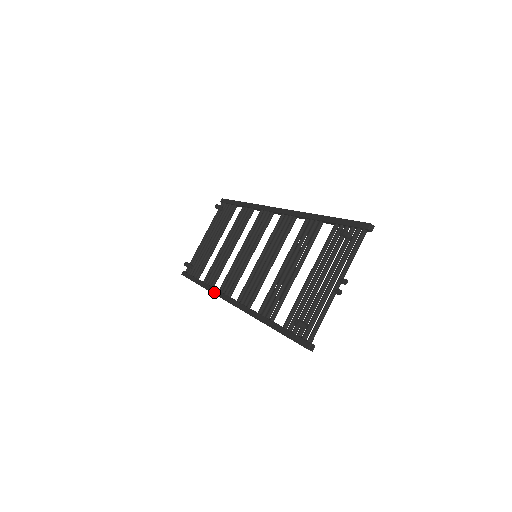
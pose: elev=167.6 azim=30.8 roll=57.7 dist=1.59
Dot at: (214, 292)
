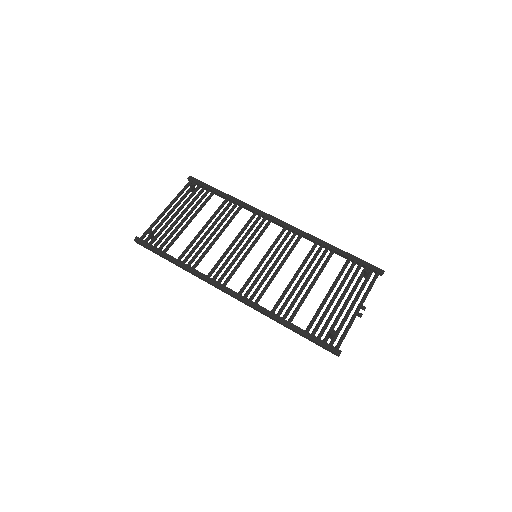
Dot at: (202, 276)
